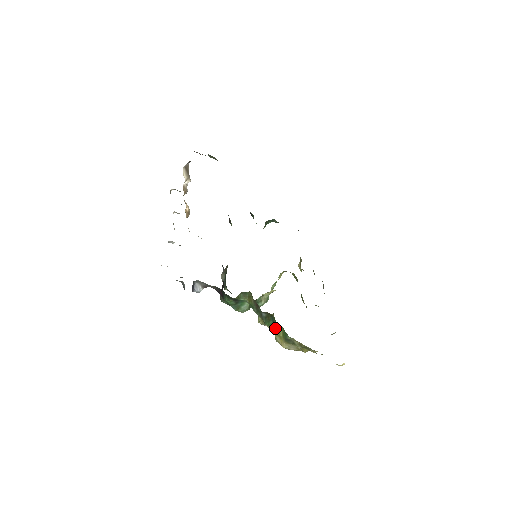
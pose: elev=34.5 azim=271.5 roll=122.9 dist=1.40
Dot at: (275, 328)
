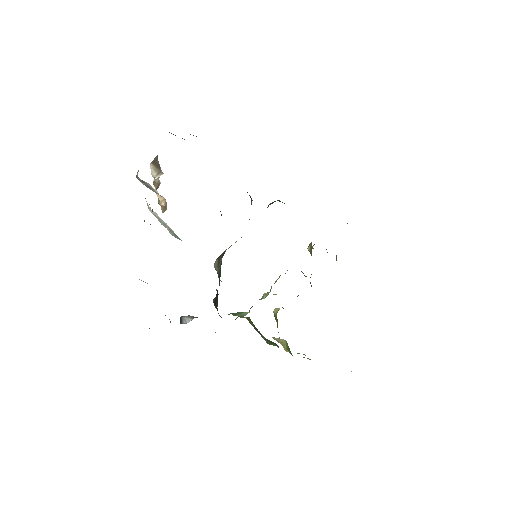
Dot at: (278, 340)
